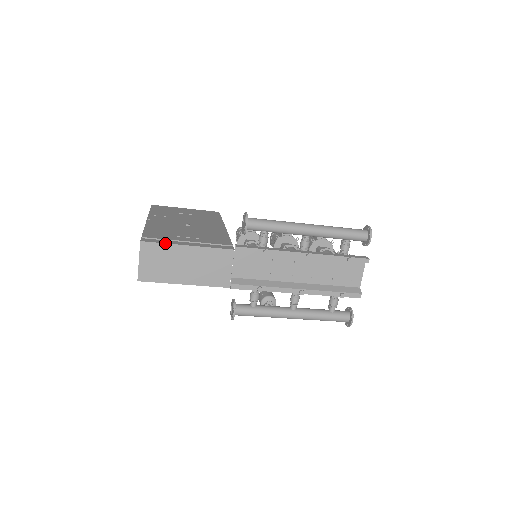
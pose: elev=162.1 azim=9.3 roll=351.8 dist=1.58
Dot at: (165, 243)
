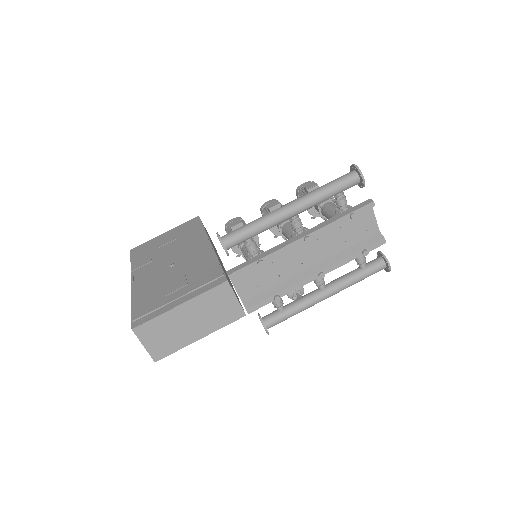
Dot at: (156, 316)
